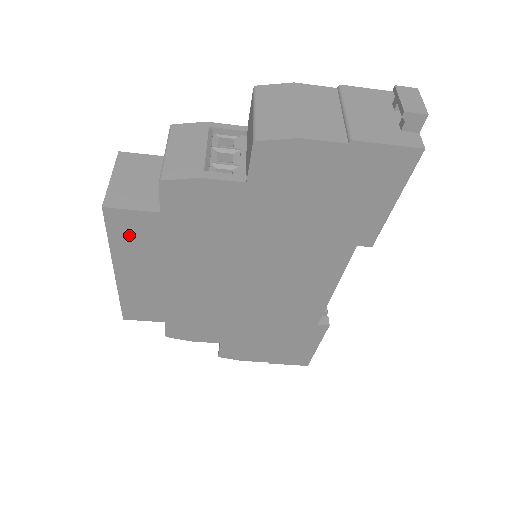
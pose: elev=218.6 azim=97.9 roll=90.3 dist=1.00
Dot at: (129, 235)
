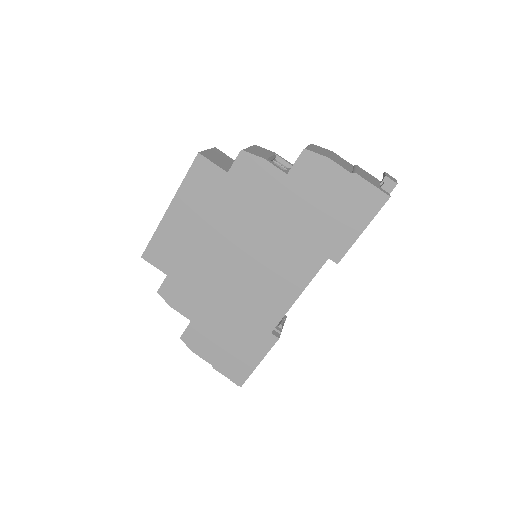
Dot at: (199, 181)
